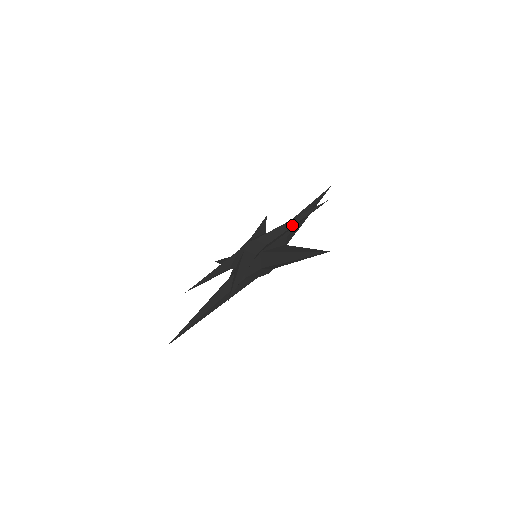
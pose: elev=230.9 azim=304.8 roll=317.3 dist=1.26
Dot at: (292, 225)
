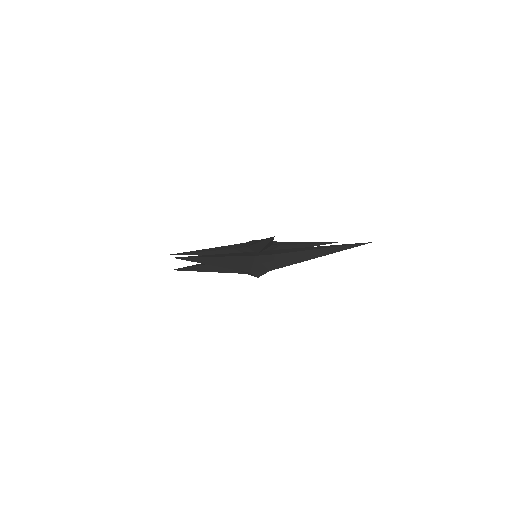
Dot at: (305, 243)
